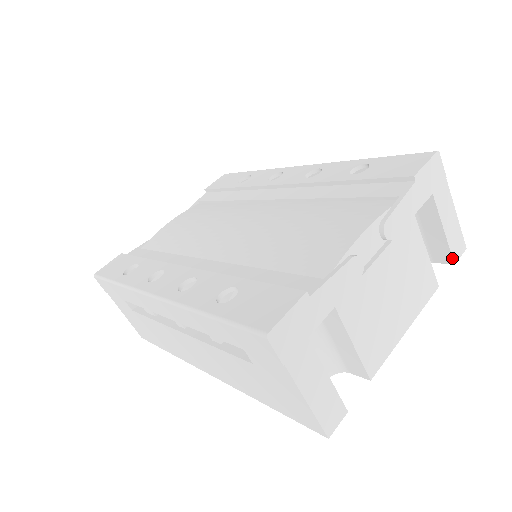
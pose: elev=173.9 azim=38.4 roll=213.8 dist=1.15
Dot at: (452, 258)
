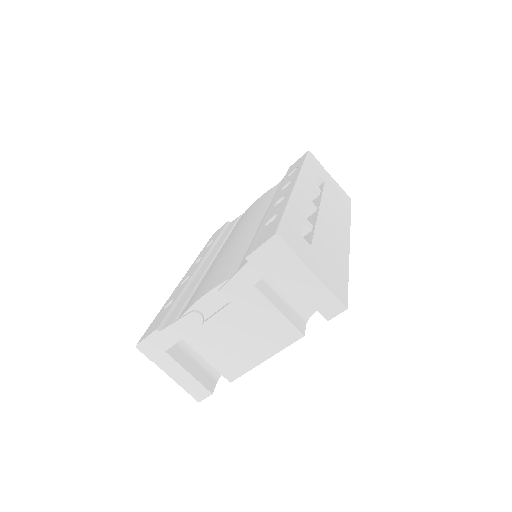
Dot at: occluded
